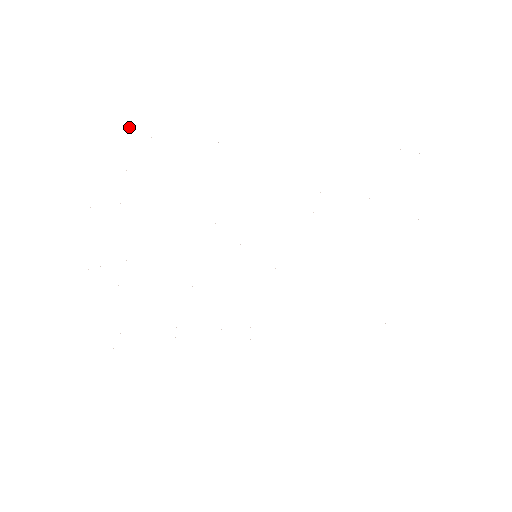
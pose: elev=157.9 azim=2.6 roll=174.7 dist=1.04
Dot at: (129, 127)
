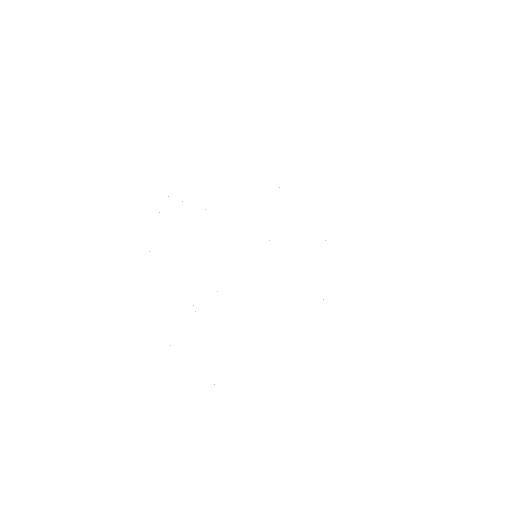
Dot at: occluded
